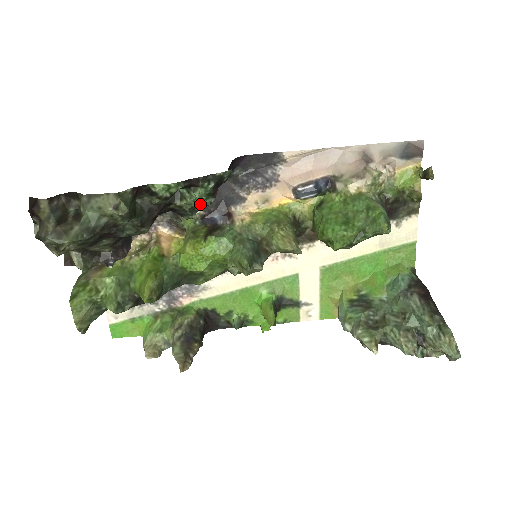
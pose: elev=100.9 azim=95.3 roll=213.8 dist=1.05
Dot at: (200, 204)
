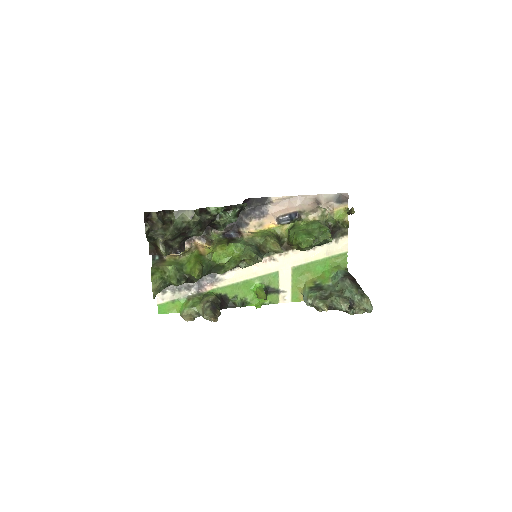
Dot at: (230, 221)
